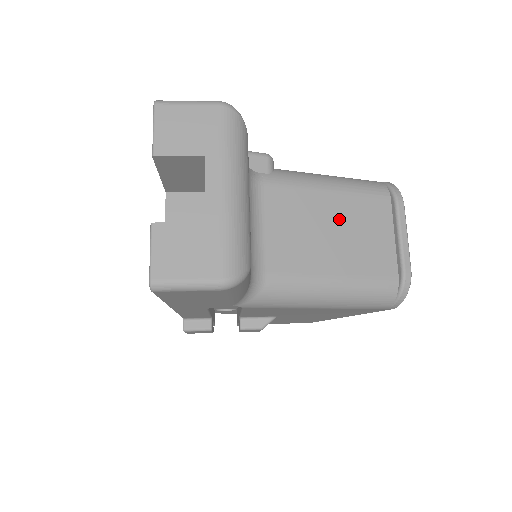
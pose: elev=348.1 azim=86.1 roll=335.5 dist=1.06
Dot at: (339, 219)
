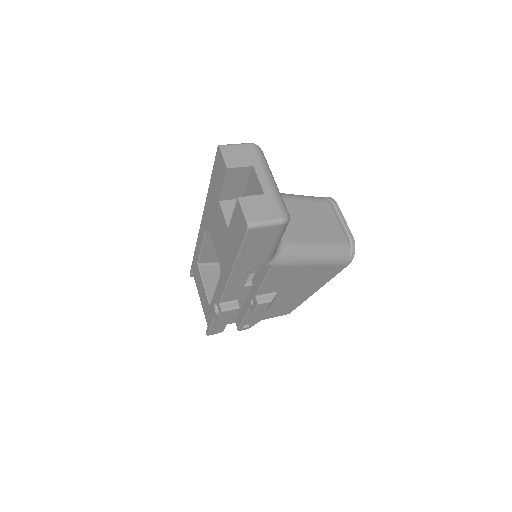
Dot at: (308, 213)
